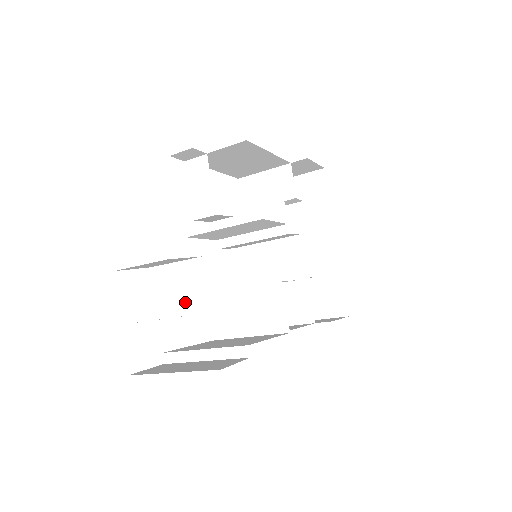
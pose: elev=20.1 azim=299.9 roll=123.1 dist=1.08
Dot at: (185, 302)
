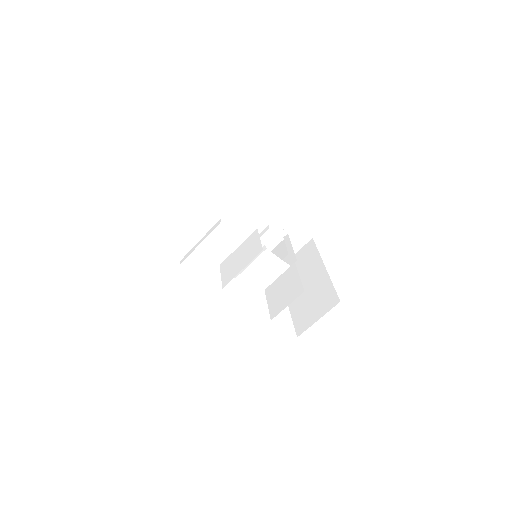
Dot at: occluded
